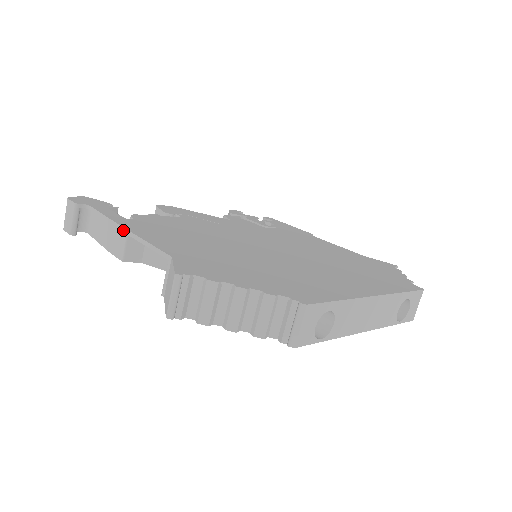
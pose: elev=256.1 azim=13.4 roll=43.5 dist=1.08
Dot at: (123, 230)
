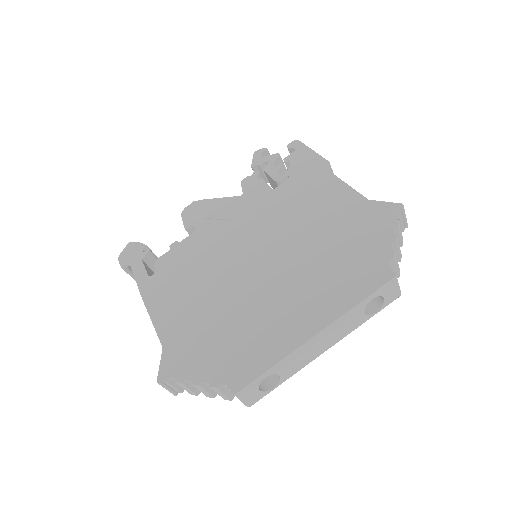
Dot at: (144, 303)
